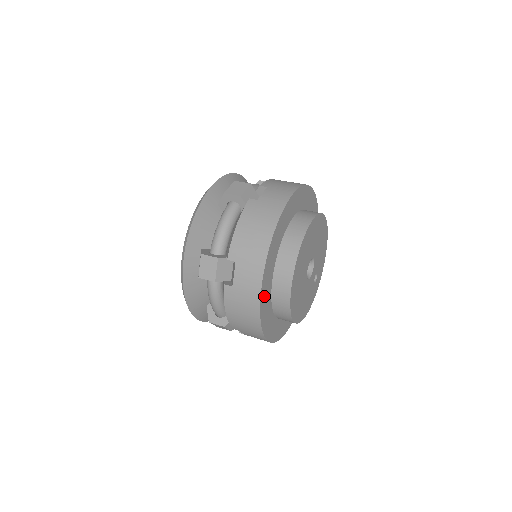
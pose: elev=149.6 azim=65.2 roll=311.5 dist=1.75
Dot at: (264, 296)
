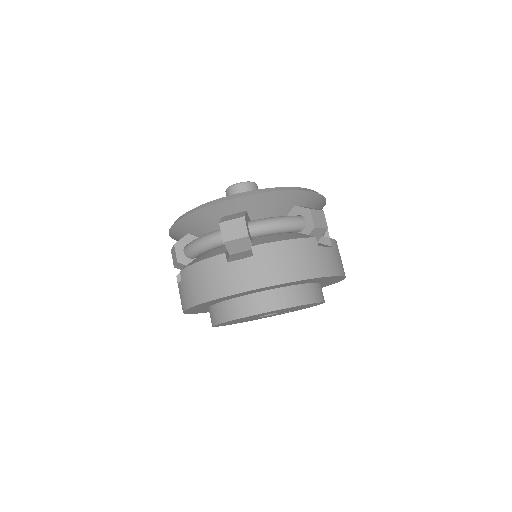
Dot at: occluded
